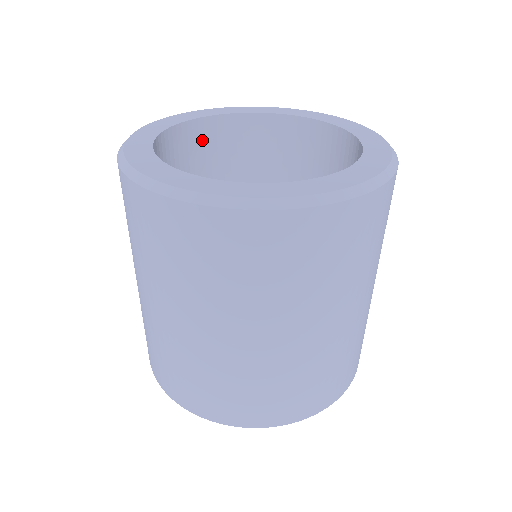
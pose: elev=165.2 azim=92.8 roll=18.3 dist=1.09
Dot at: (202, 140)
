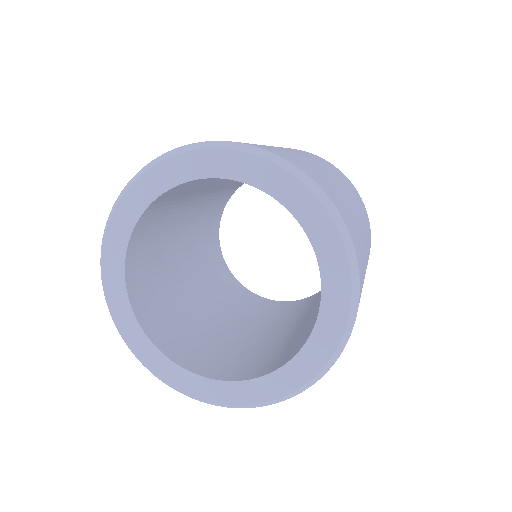
Dot at: (197, 181)
